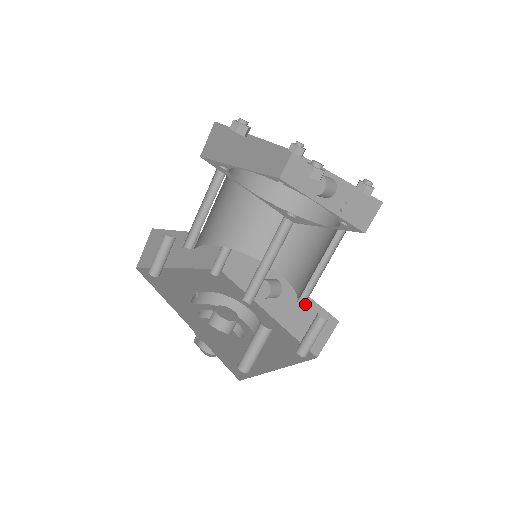
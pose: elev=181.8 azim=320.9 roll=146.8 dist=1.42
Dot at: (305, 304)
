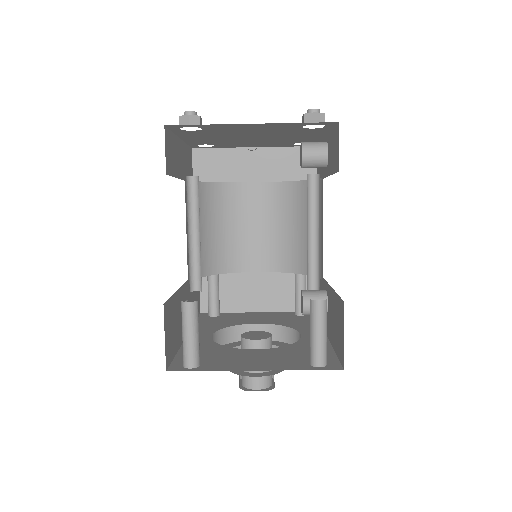
Dot at: (334, 302)
